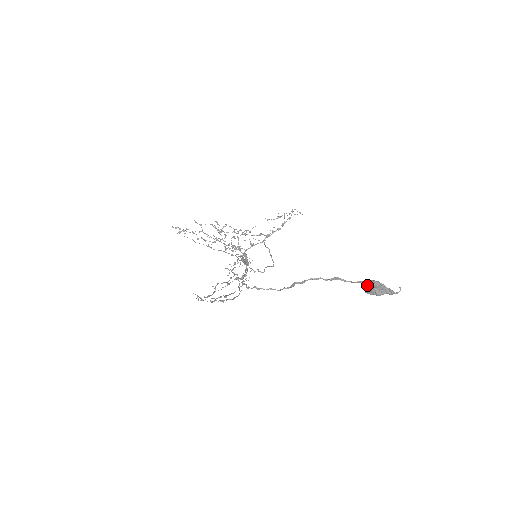
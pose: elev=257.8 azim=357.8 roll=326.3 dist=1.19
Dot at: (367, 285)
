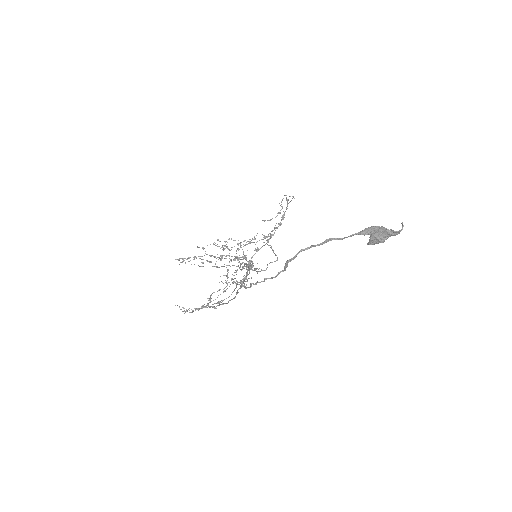
Dot at: (364, 234)
